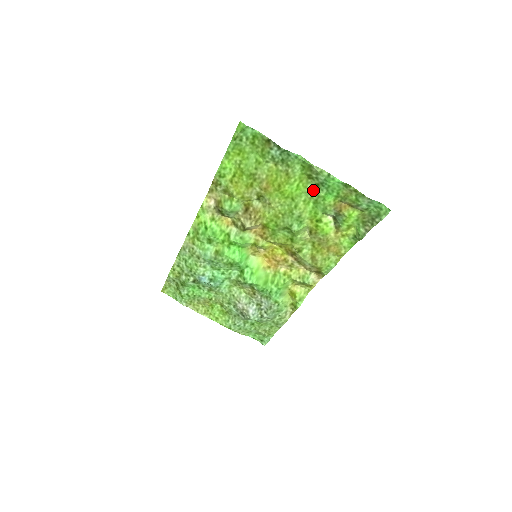
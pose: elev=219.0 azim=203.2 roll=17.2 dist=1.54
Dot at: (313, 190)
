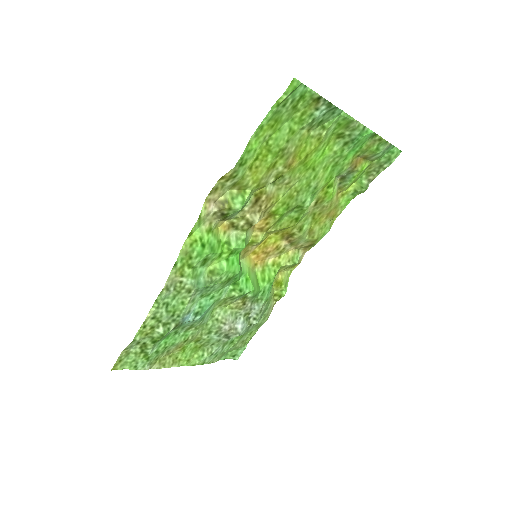
Dot at: (338, 151)
